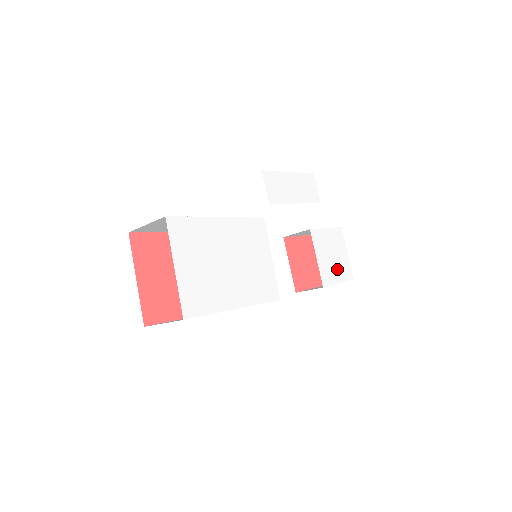
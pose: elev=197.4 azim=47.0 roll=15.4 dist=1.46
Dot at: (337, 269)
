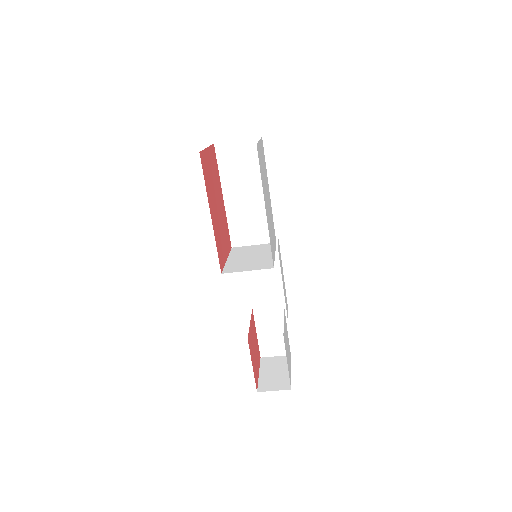
Dot at: (287, 356)
